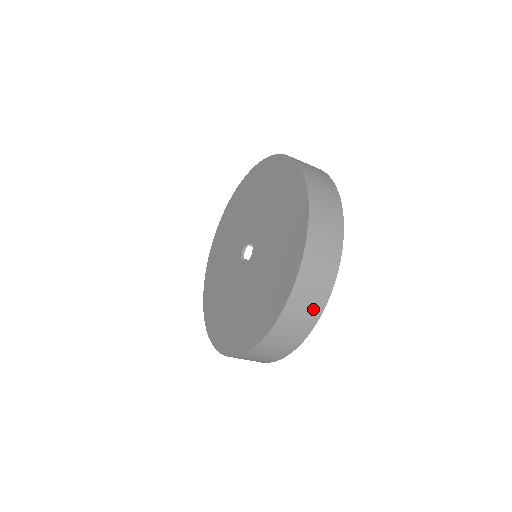
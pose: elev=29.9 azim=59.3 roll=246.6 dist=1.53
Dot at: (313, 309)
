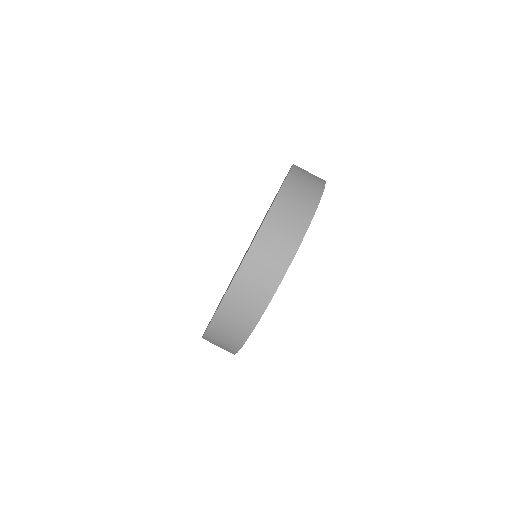
Dot at: (303, 210)
